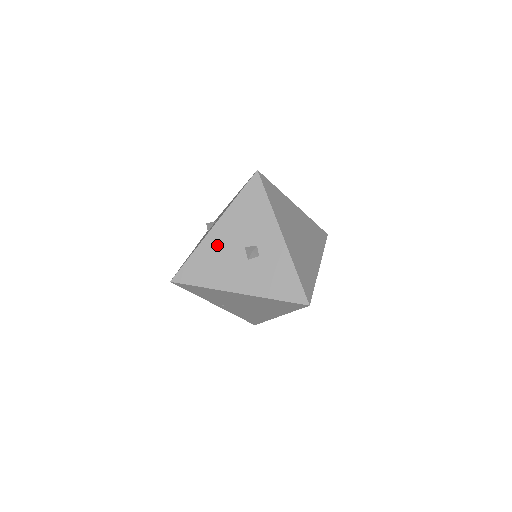
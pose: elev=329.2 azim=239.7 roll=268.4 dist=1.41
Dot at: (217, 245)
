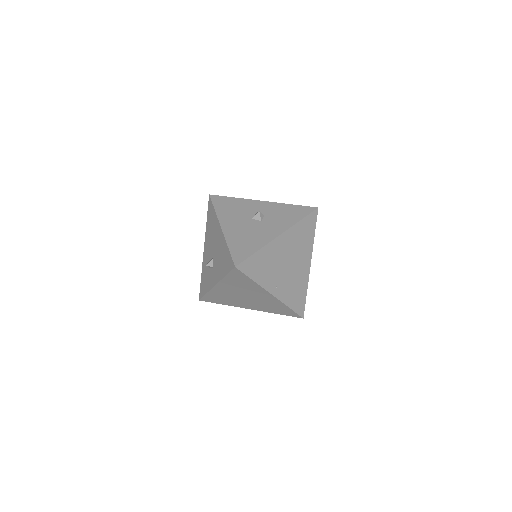
Dot at: (236, 231)
